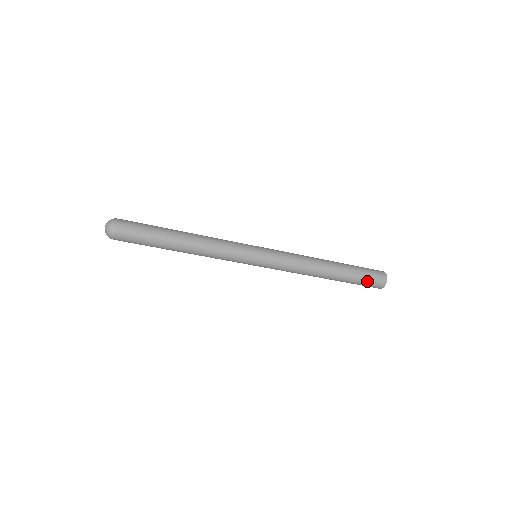
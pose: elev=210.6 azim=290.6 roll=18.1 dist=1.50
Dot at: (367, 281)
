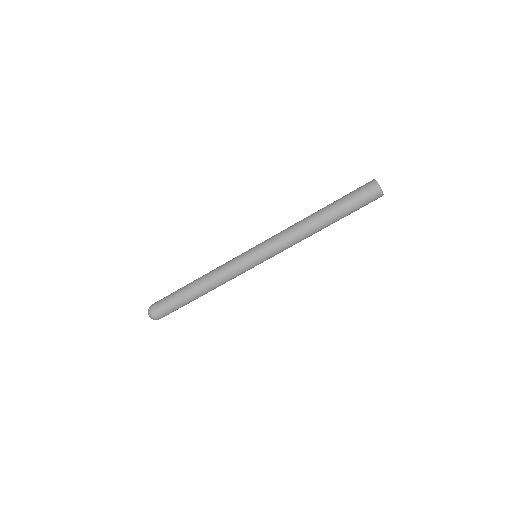
Dot at: (361, 203)
